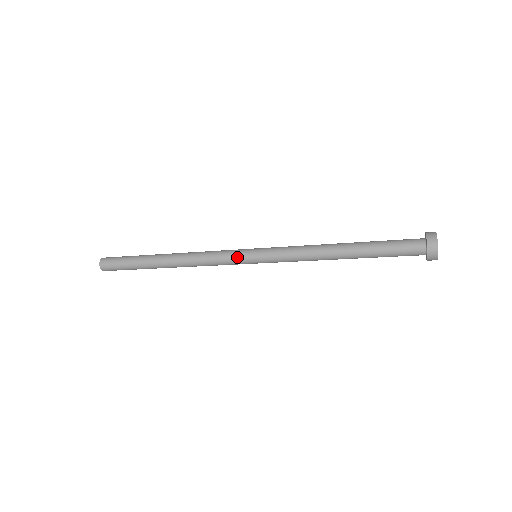
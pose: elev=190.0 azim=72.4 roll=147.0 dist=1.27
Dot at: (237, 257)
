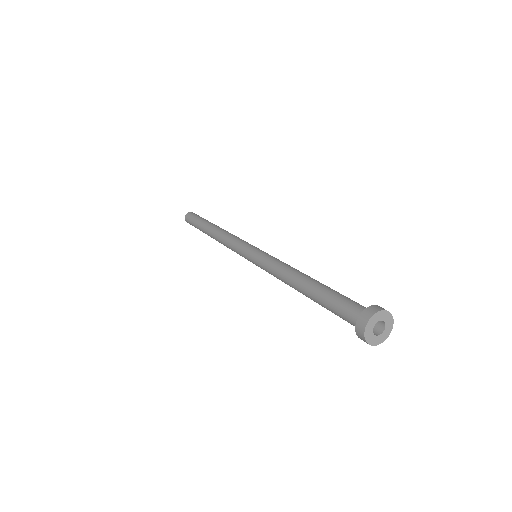
Dot at: (241, 249)
